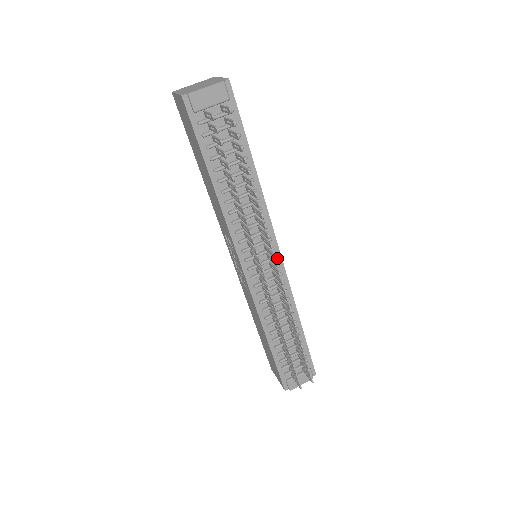
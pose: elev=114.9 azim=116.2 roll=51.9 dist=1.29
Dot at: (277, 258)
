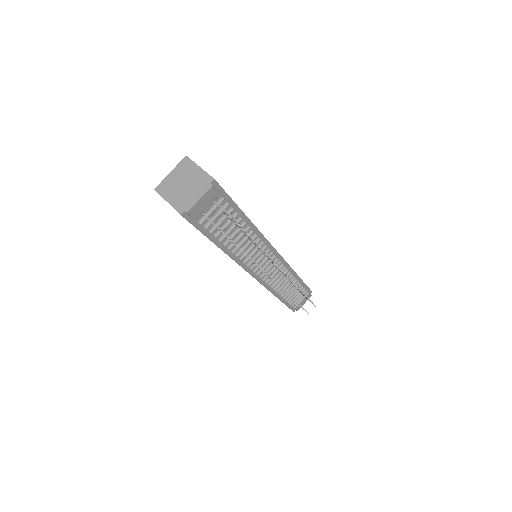
Dot at: (275, 255)
